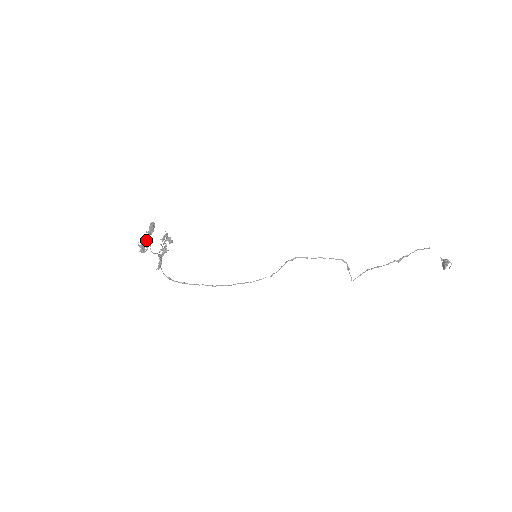
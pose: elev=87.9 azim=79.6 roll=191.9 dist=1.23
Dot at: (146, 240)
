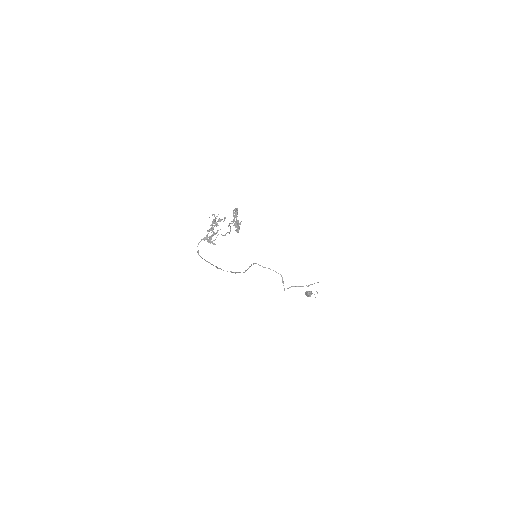
Dot at: (239, 223)
